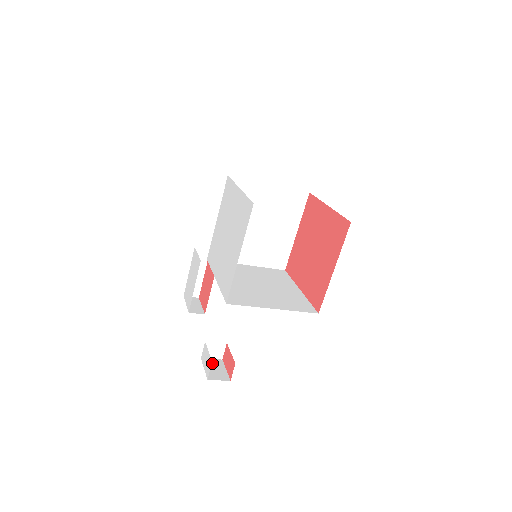
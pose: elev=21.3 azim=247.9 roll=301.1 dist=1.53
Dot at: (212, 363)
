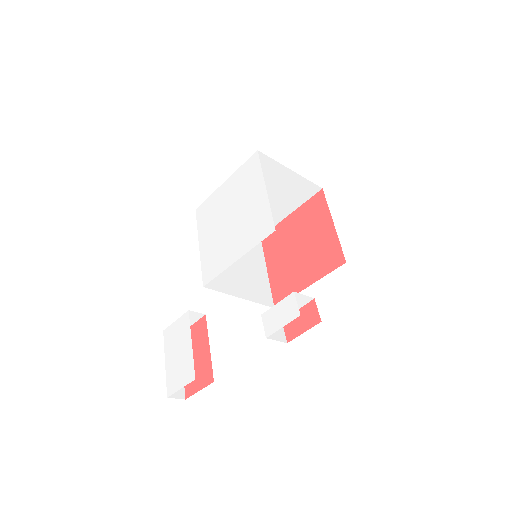
Dot at: occluded
